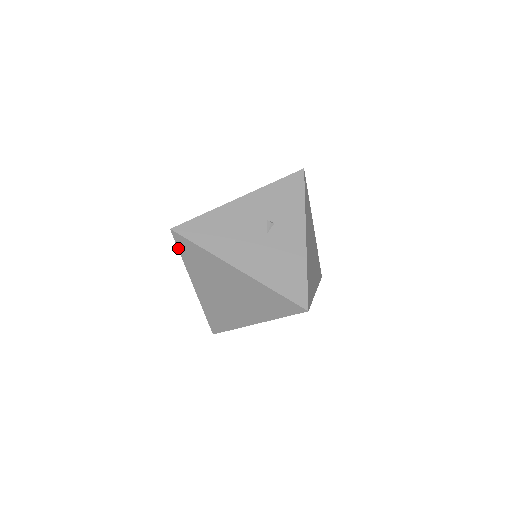
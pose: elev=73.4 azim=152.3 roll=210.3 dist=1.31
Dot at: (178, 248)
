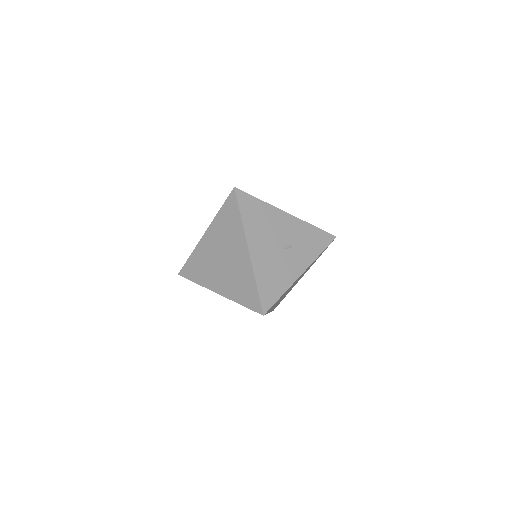
Dot at: (225, 202)
